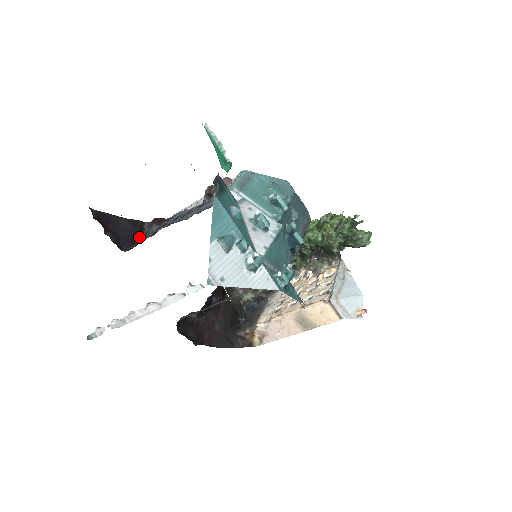
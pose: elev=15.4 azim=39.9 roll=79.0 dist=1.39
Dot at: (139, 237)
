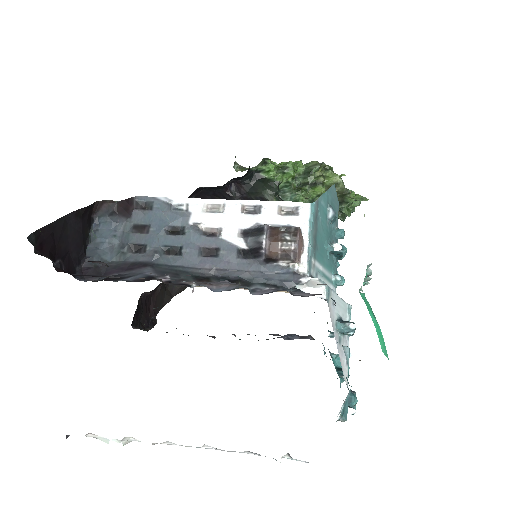
Dot at: (88, 230)
